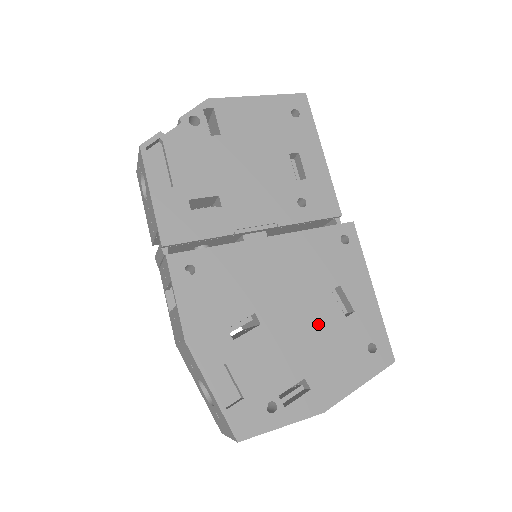
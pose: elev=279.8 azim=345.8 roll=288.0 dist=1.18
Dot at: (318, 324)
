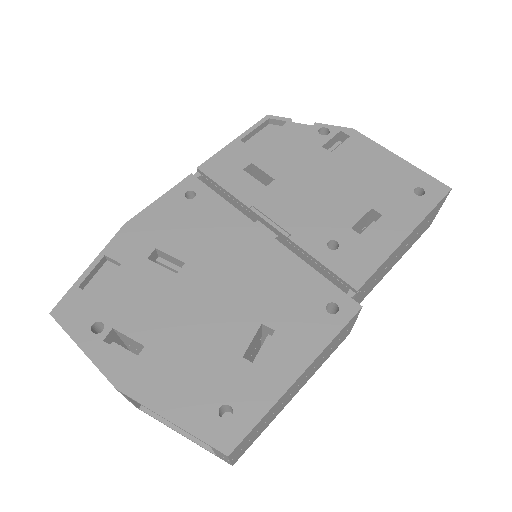
Dot at: (214, 329)
